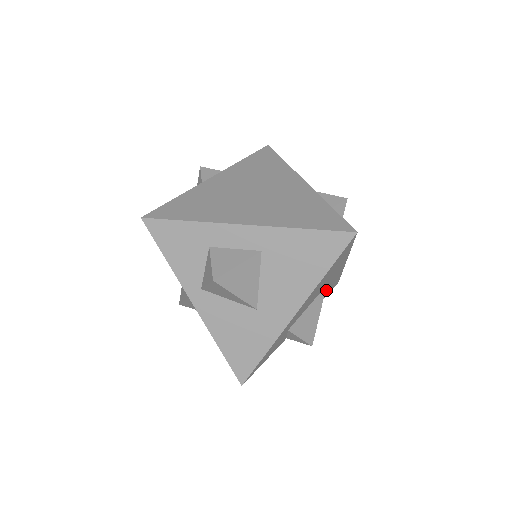
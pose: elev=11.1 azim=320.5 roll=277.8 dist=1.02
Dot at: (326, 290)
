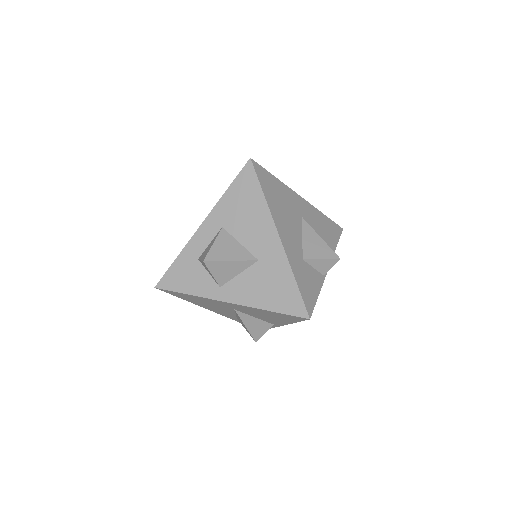
Dot at: (319, 228)
